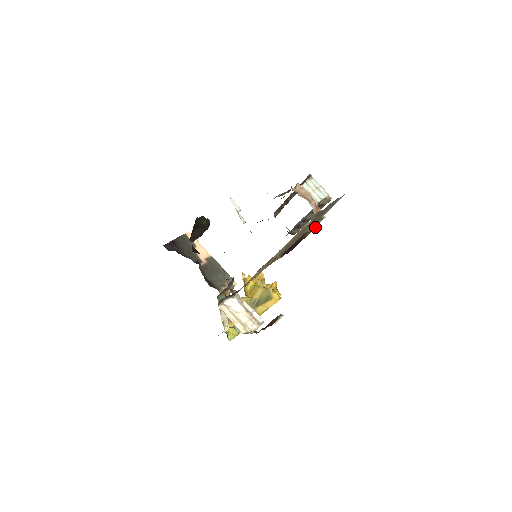
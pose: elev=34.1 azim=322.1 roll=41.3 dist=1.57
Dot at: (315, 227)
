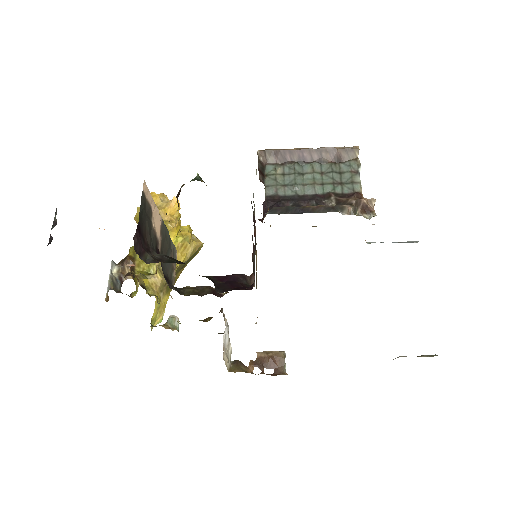
Dot at: occluded
